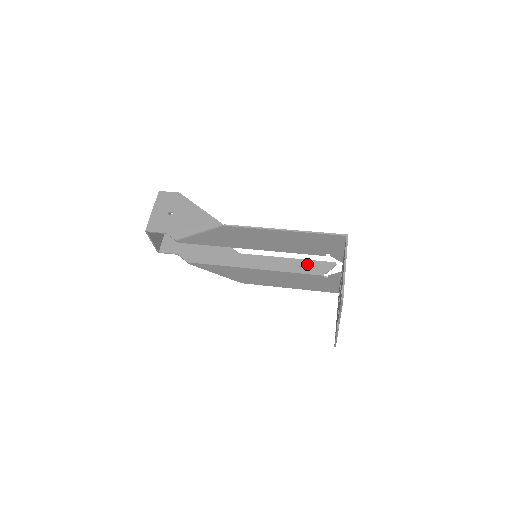
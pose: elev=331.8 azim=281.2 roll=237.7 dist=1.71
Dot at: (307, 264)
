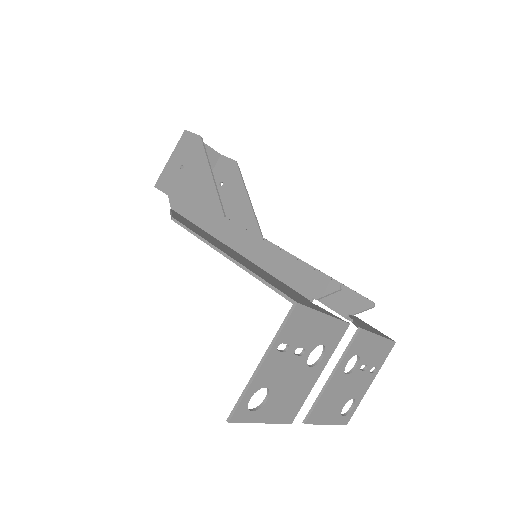
Dot at: occluded
